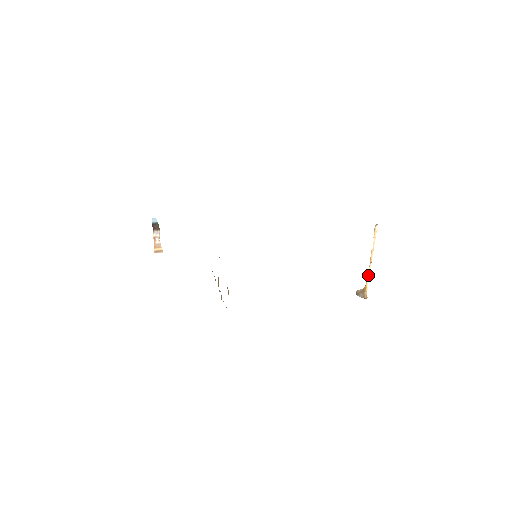
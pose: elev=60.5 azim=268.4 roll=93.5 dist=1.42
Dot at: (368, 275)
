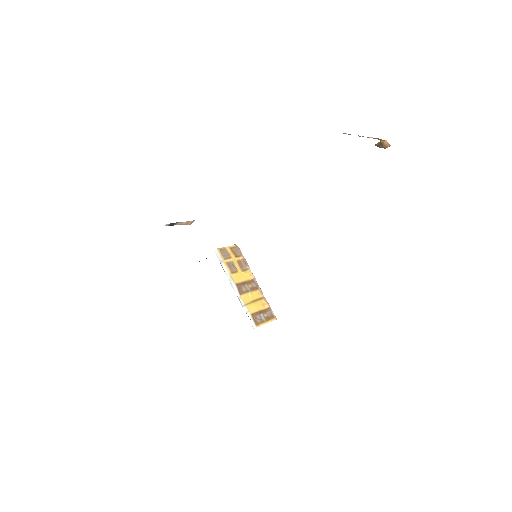
Dot at: (375, 138)
